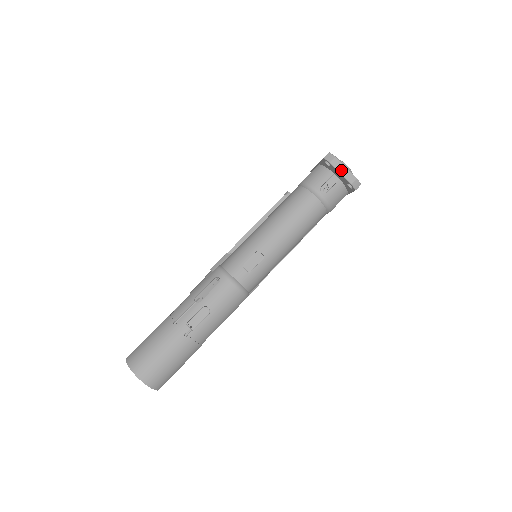
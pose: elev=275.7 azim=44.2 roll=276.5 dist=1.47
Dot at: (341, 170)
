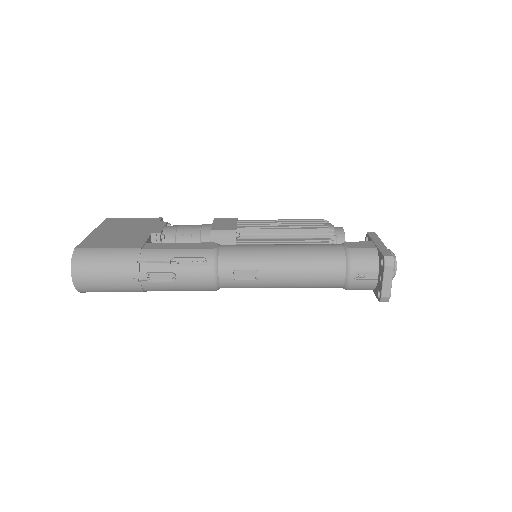
Dot at: (386, 280)
